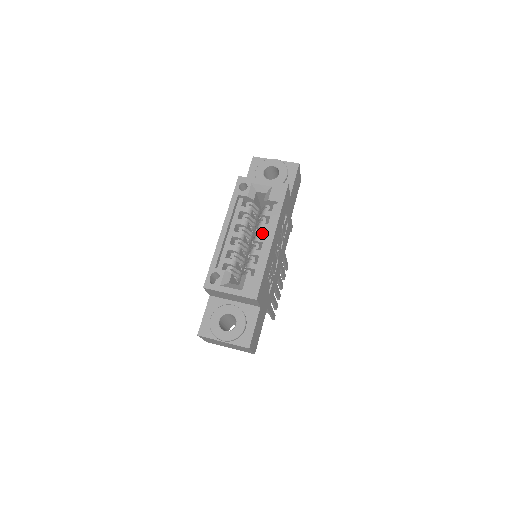
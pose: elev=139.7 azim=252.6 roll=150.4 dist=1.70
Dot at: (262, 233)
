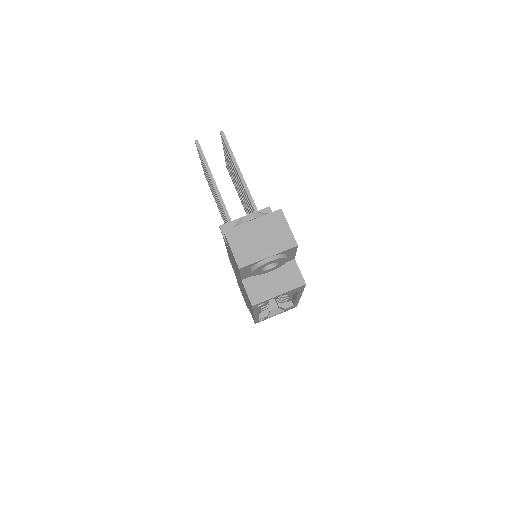
Dot at: occluded
